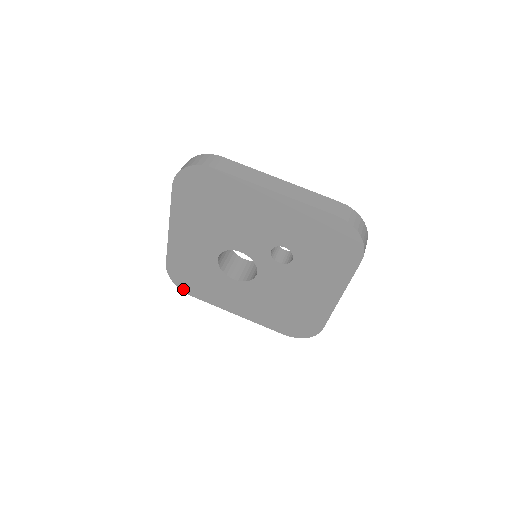
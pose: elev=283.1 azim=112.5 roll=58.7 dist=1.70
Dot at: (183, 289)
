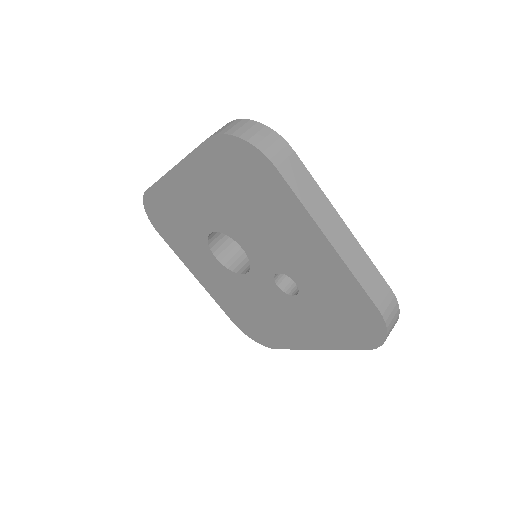
Dot at: (152, 221)
